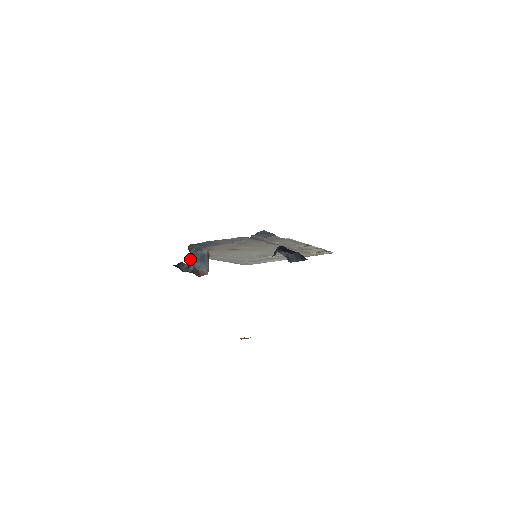
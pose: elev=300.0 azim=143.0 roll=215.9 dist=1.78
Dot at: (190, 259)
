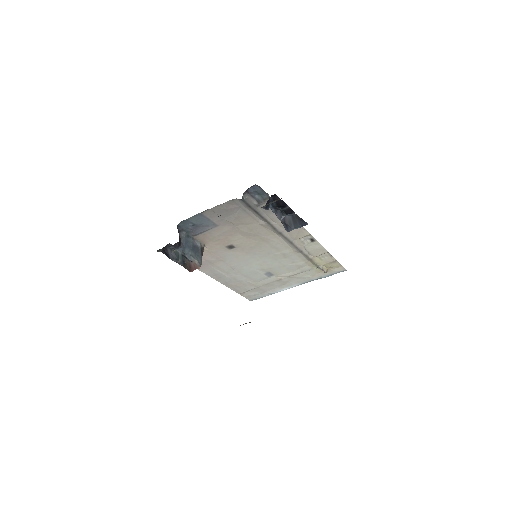
Dot at: (179, 241)
